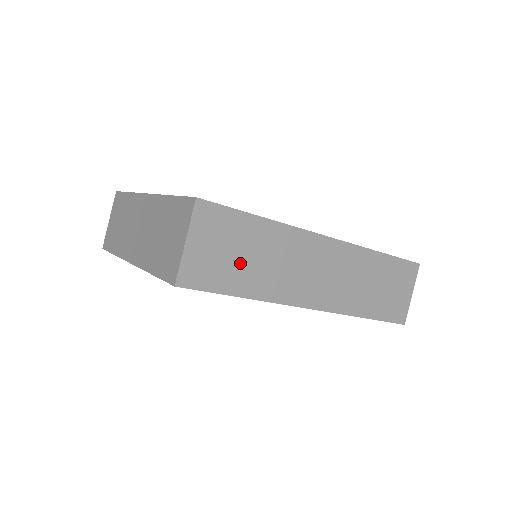
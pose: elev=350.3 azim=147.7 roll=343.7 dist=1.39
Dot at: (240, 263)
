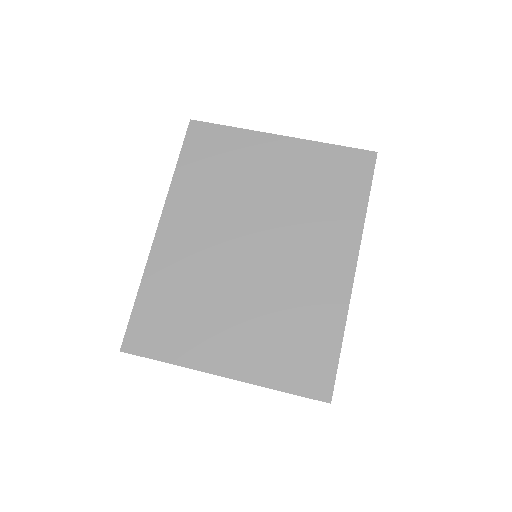
Dot at: occluded
